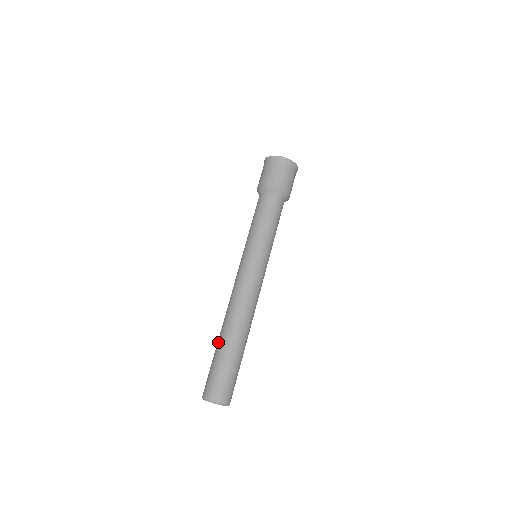
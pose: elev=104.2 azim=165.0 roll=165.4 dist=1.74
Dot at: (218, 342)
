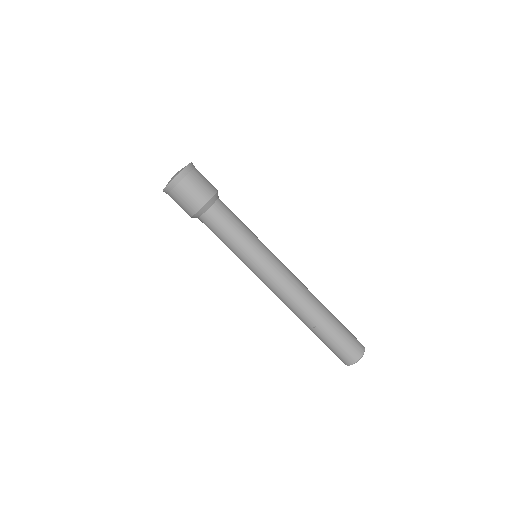
Dot at: occluded
